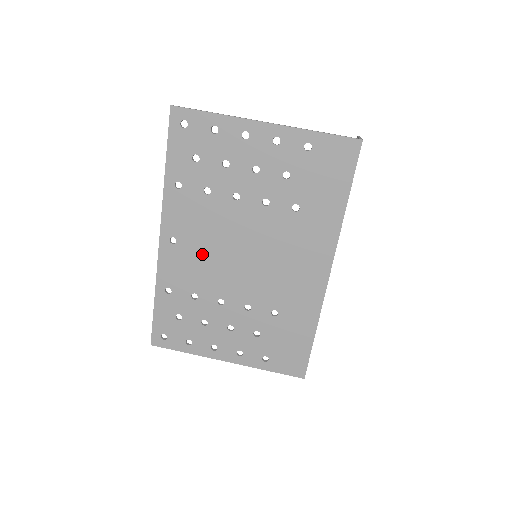
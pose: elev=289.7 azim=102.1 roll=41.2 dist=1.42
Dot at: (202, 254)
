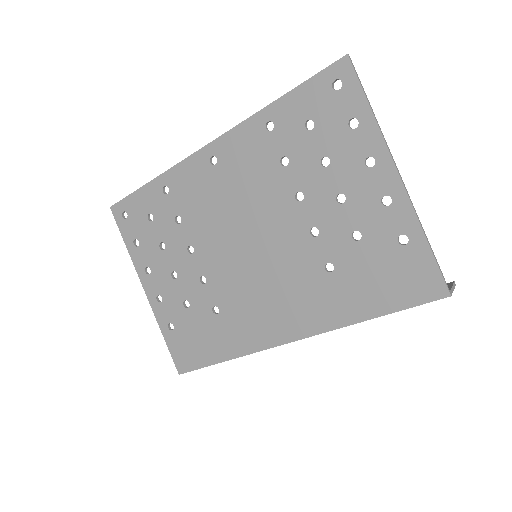
Dot at: (221, 200)
